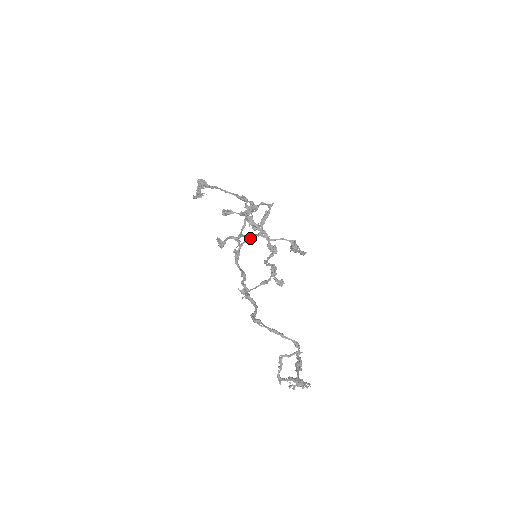
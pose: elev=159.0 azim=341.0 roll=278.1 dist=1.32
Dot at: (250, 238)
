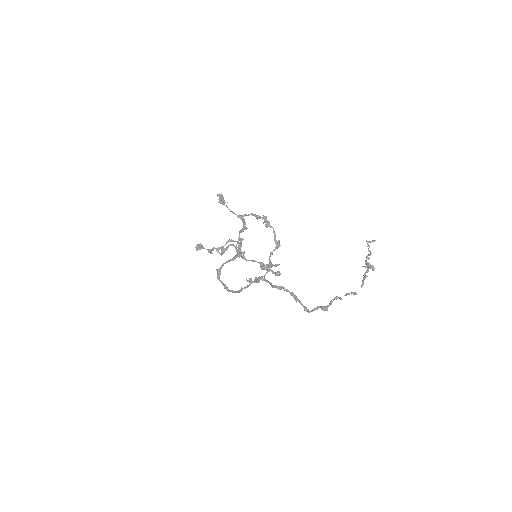
Dot at: (238, 253)
